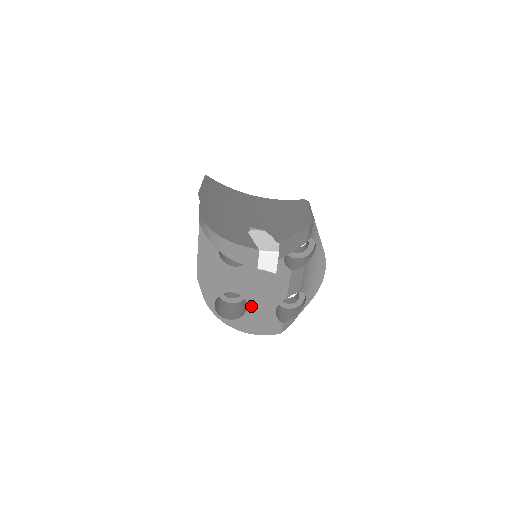
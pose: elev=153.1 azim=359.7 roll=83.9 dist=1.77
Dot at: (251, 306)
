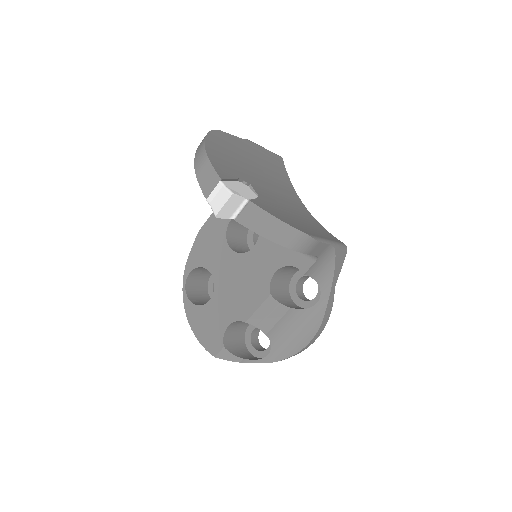
Dot at: (214, 302)
